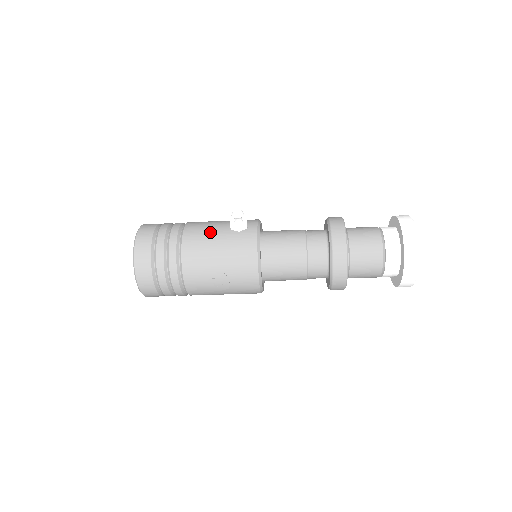
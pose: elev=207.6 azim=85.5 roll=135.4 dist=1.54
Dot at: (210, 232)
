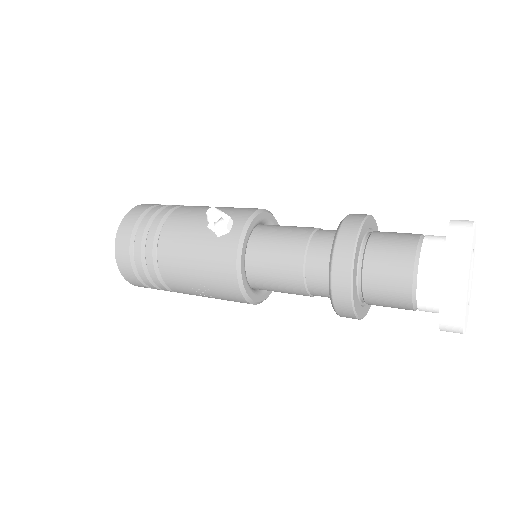
Dot at: (188, 233)
